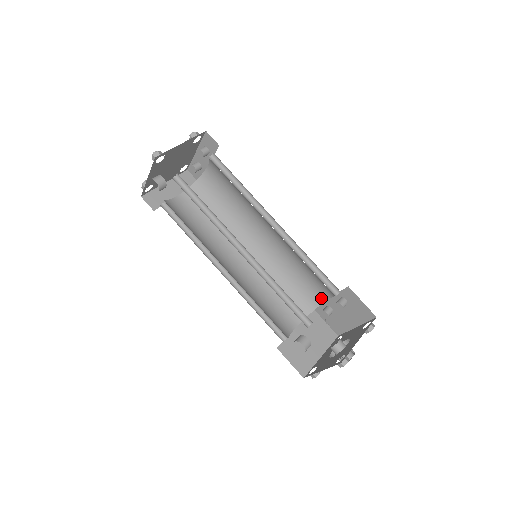
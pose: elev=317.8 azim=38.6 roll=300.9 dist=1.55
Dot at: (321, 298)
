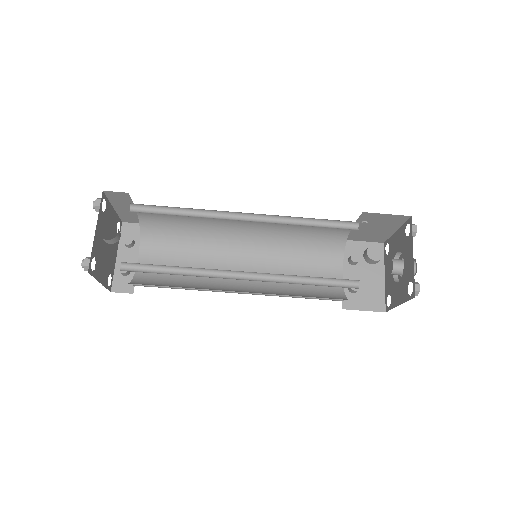
Dot at: occluded
